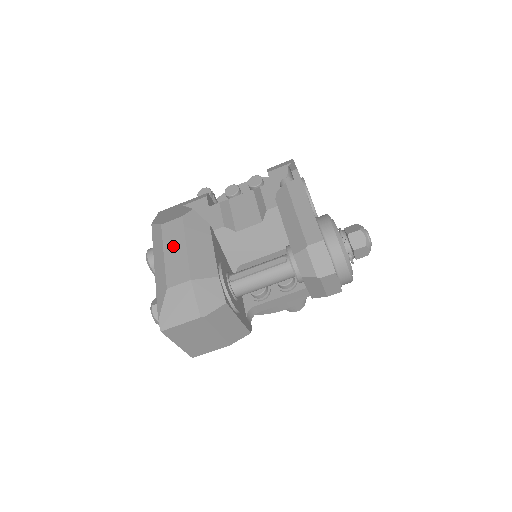
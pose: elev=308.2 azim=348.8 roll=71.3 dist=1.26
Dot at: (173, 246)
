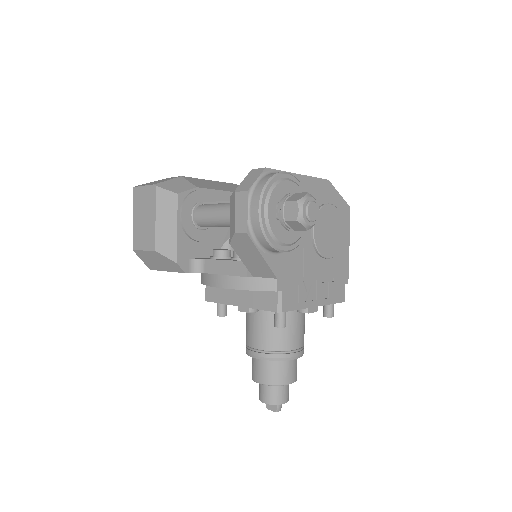
Dot at: occluded
